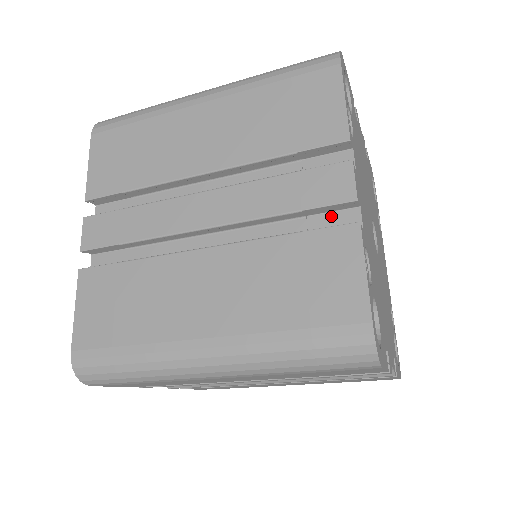
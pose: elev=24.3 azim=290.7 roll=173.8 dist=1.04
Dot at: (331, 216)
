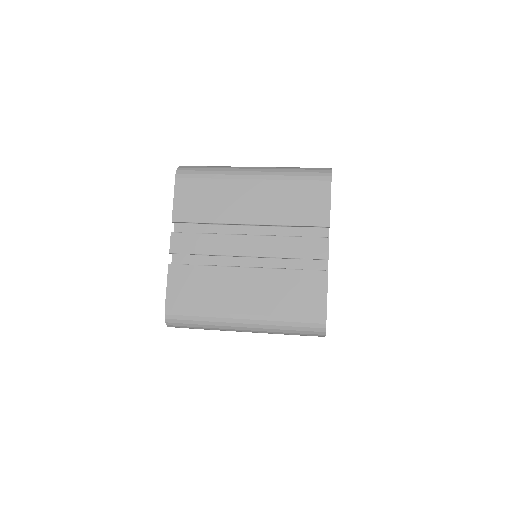
Dot at: (313, 262)
